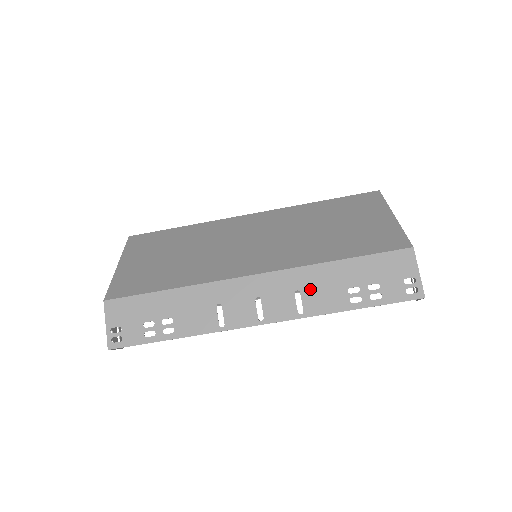
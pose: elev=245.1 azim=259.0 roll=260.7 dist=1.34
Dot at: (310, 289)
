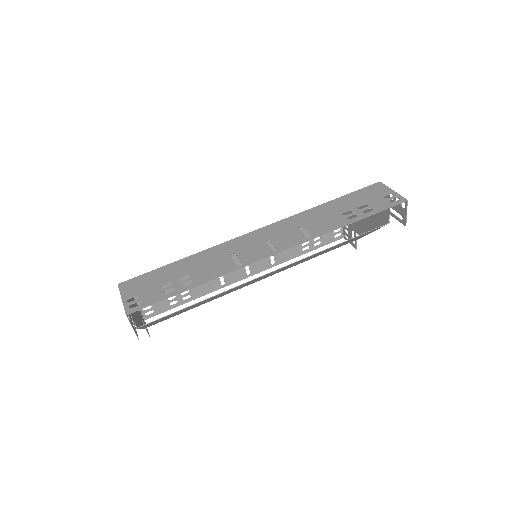
Dot at: (310, 222)
